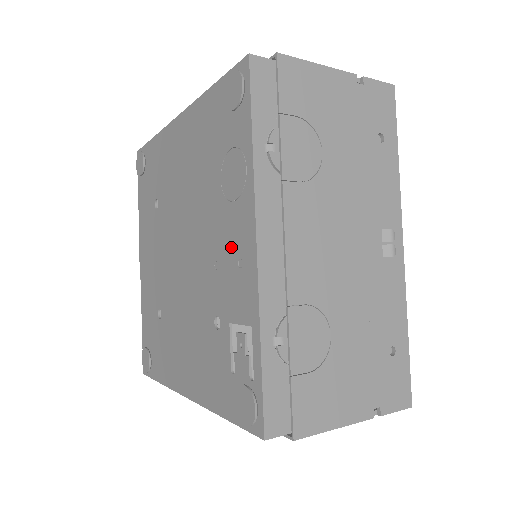
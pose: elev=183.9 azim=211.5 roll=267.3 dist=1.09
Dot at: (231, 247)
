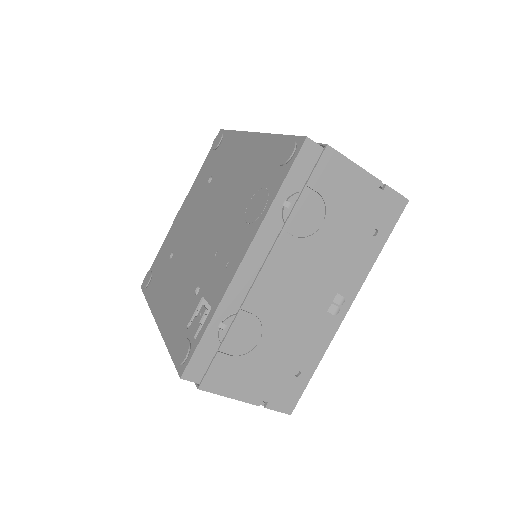
Dot at: (230, 250)
